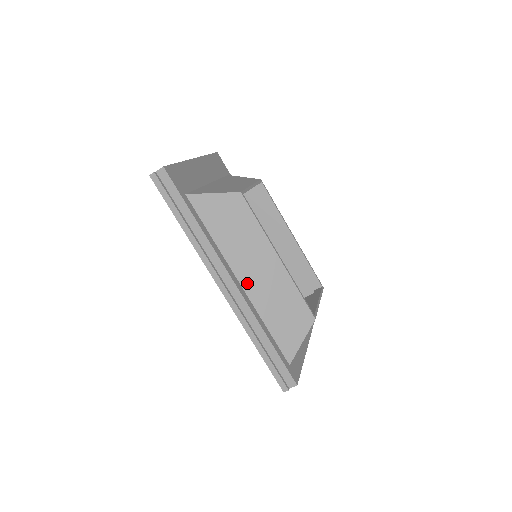
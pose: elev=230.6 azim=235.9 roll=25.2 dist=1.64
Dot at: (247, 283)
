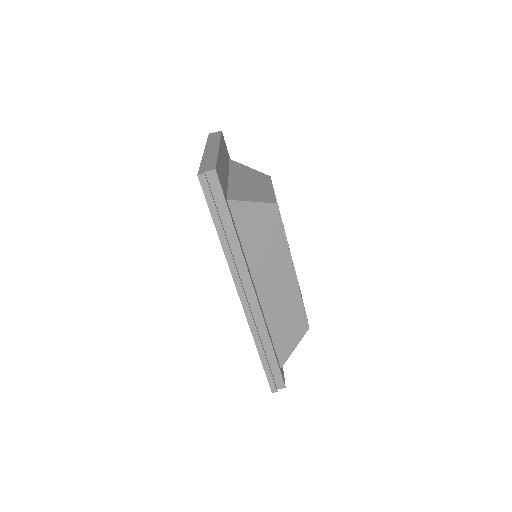
Dot at: (263, 294)
